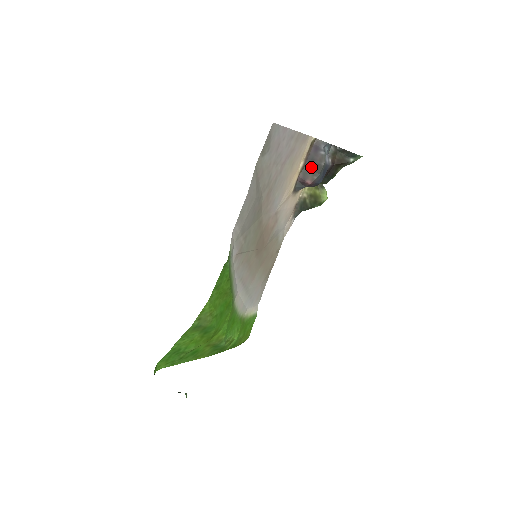
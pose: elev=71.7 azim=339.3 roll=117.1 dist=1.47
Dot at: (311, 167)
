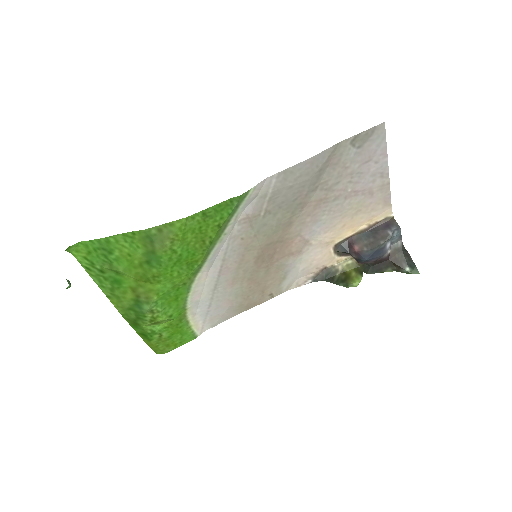
Dot at: (369, 237)
